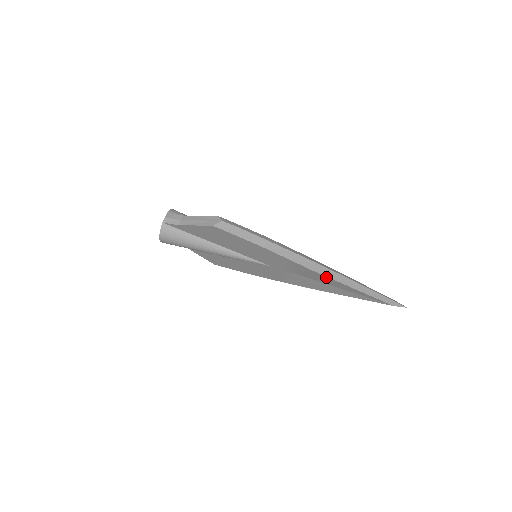
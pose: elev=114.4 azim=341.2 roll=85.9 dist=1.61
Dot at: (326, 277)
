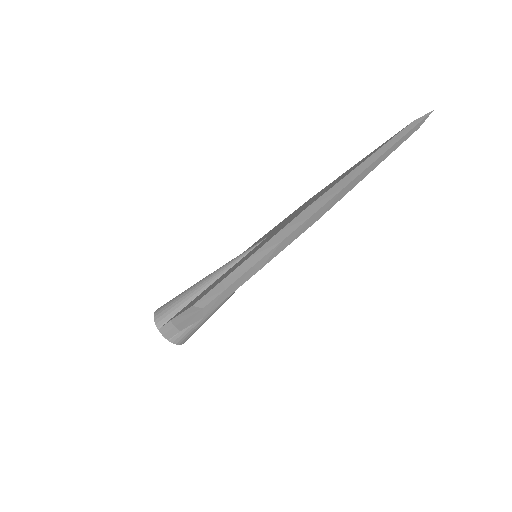
Dot at: (333, 205)
